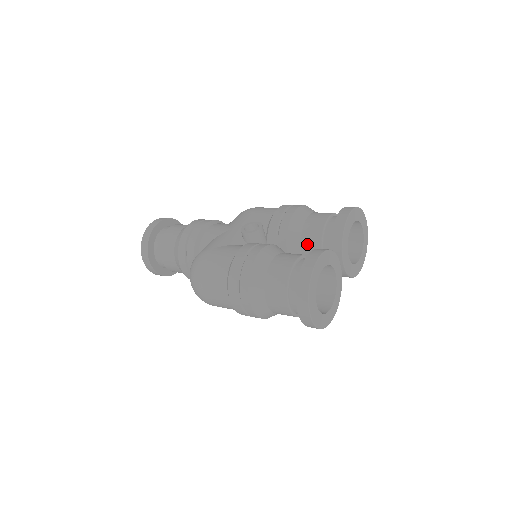
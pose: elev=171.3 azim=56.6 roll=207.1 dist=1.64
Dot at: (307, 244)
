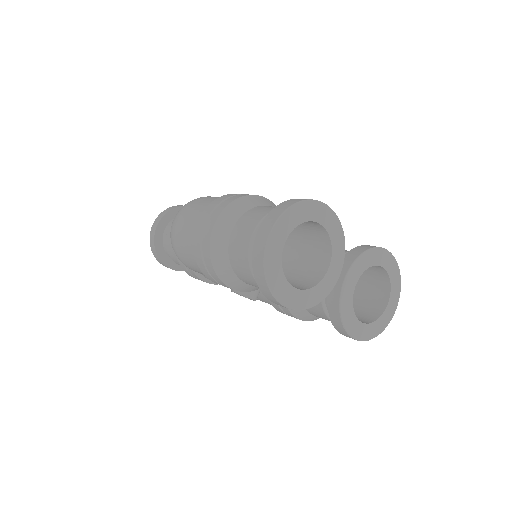
Dot at: occluded
